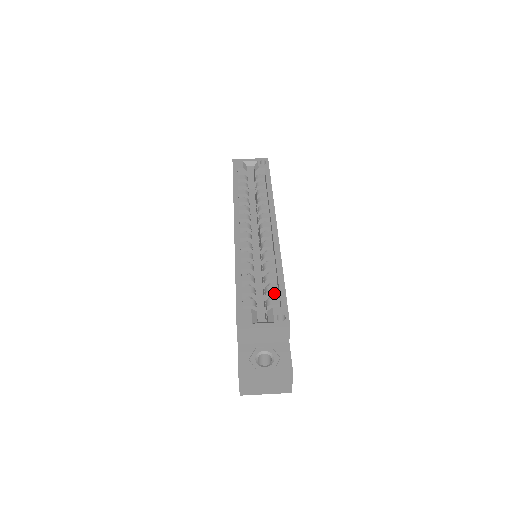
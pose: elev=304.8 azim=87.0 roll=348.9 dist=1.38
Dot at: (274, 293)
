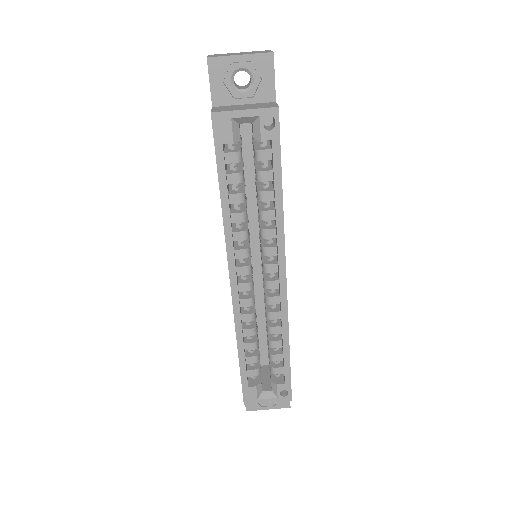
Dot at: (278, 359)
